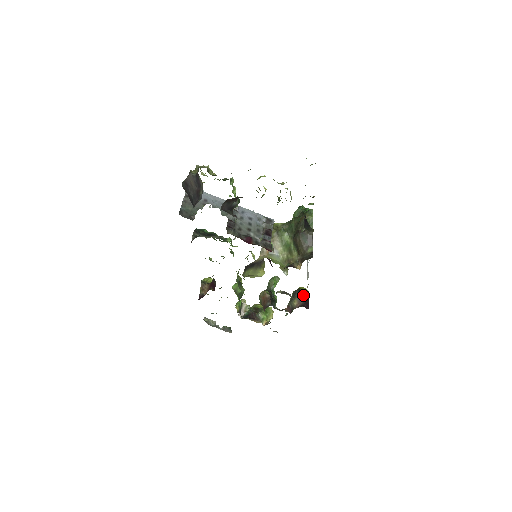
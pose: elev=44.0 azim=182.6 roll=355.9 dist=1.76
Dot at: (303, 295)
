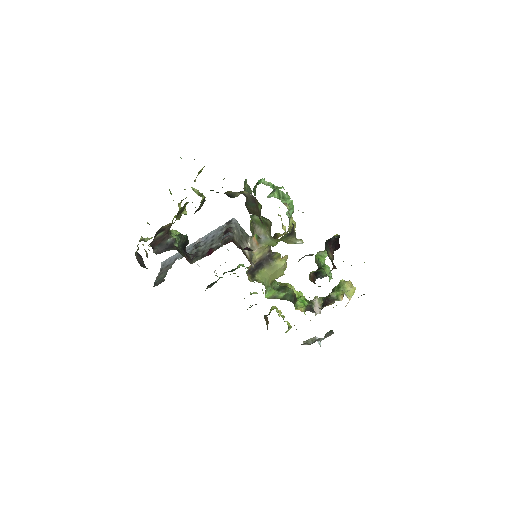
Dot at: (330, 243)
